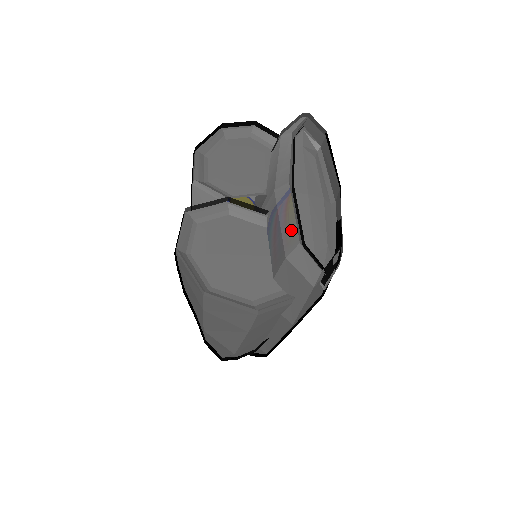
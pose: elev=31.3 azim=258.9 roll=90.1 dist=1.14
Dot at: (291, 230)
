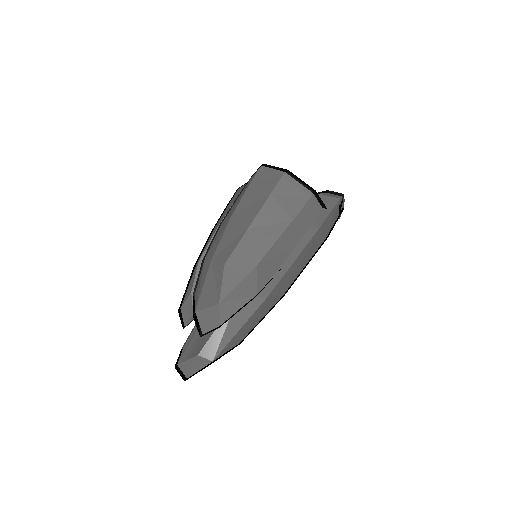
Dot at: occluded
